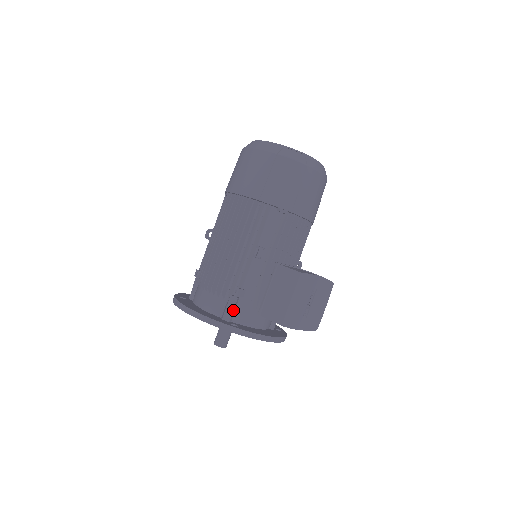
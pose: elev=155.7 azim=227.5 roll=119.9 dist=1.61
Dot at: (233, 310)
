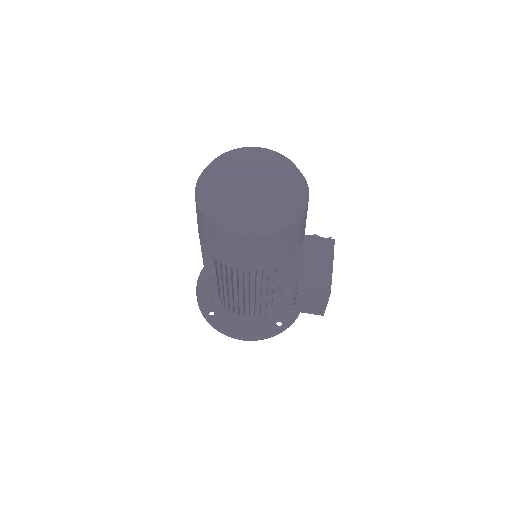
Dot at: occluded
